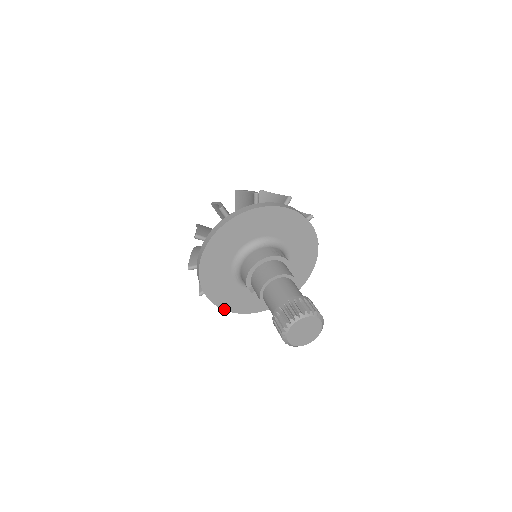
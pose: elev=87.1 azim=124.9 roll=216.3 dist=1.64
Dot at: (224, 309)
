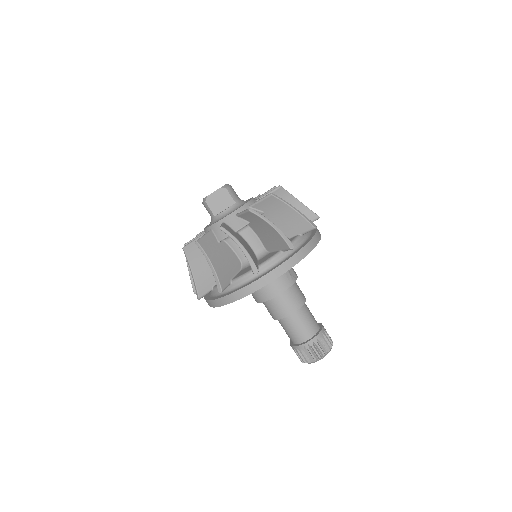
Dot at: occluded
